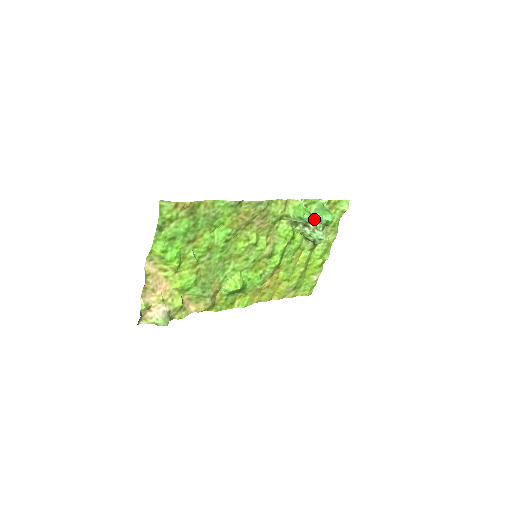
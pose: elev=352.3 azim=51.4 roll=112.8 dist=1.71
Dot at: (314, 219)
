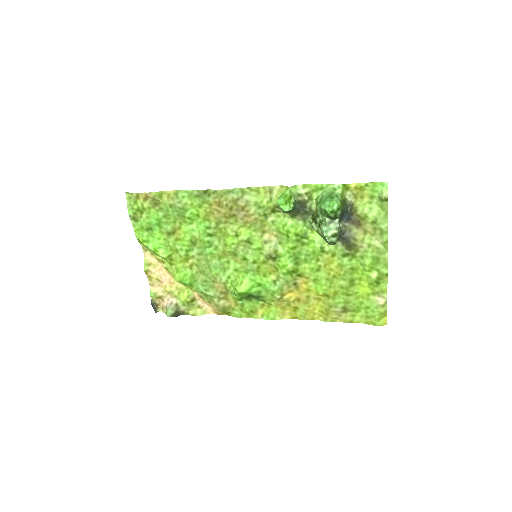
Dot at: (319, 210)
